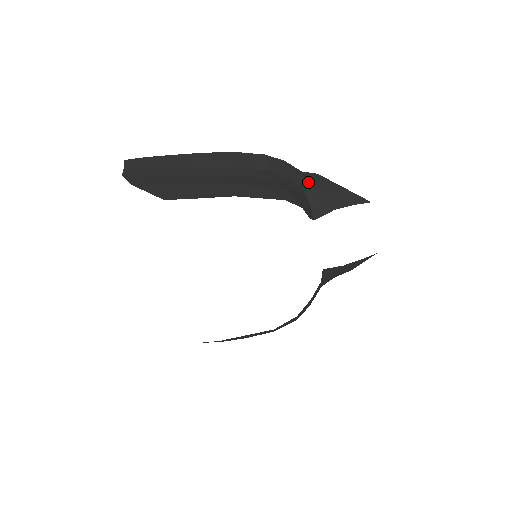
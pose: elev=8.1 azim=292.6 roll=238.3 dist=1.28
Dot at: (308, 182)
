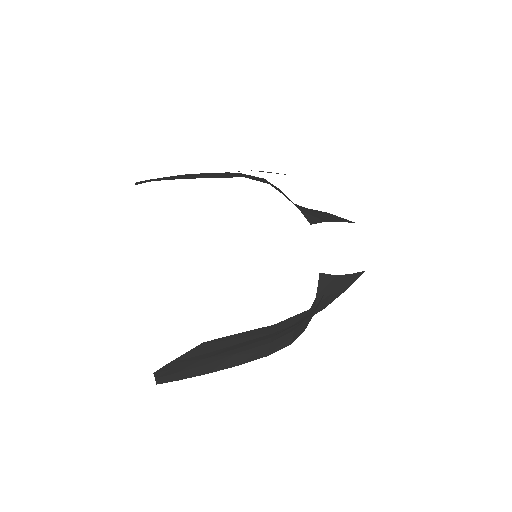
Dot at: (300, 207)
